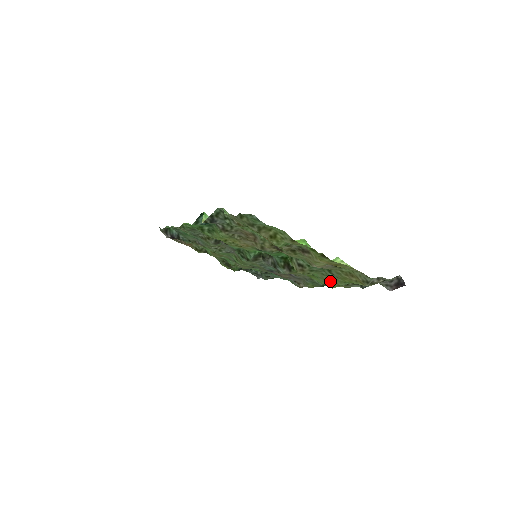
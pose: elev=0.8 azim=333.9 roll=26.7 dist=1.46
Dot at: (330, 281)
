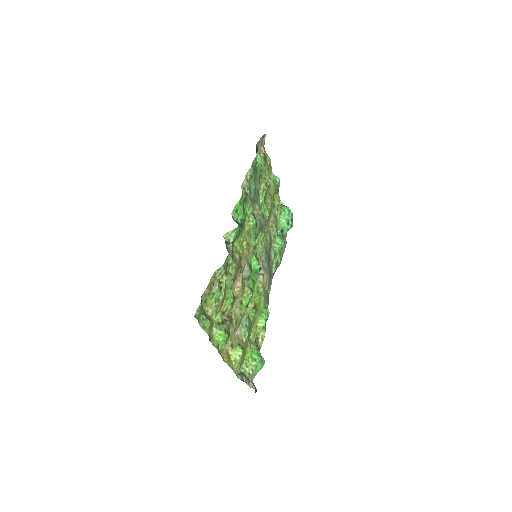
Dot at: (252, 329)
